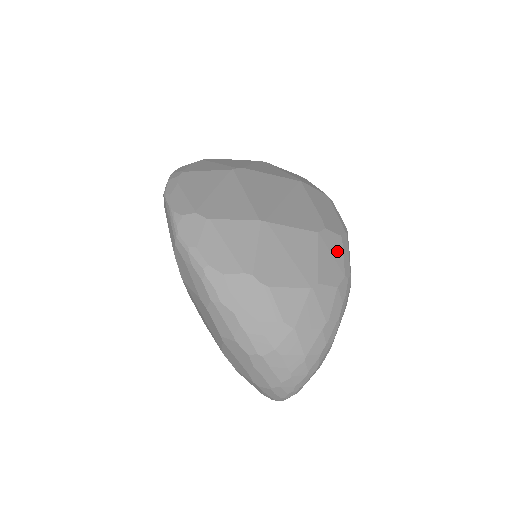
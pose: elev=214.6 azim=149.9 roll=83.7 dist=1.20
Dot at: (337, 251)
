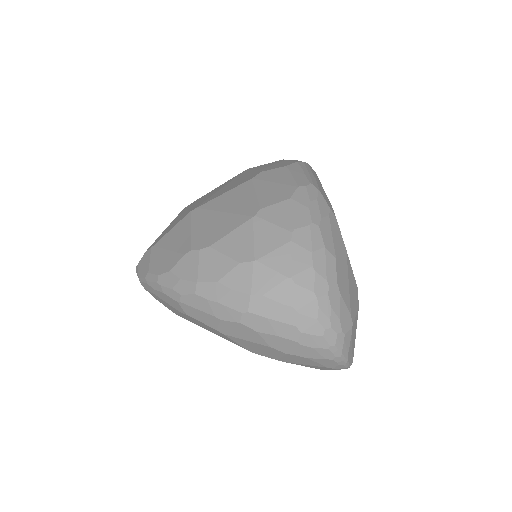
Dot at: (282, 177)
